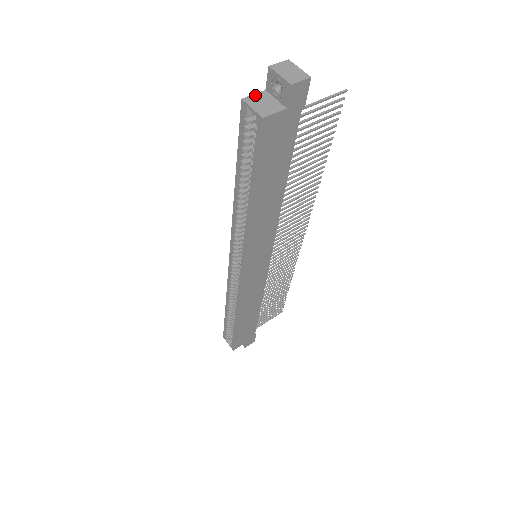
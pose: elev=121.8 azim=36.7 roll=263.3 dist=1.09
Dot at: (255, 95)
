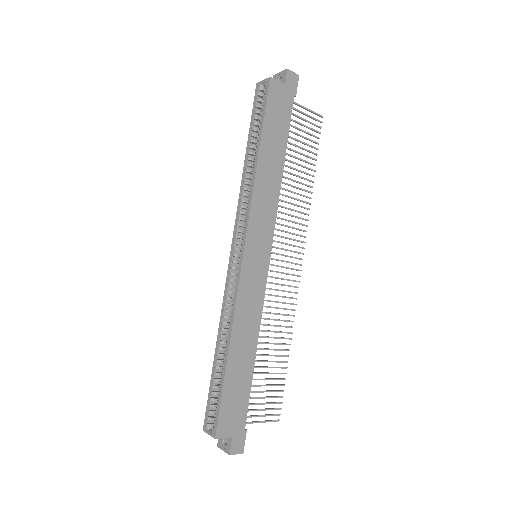
Dot at: occluded
